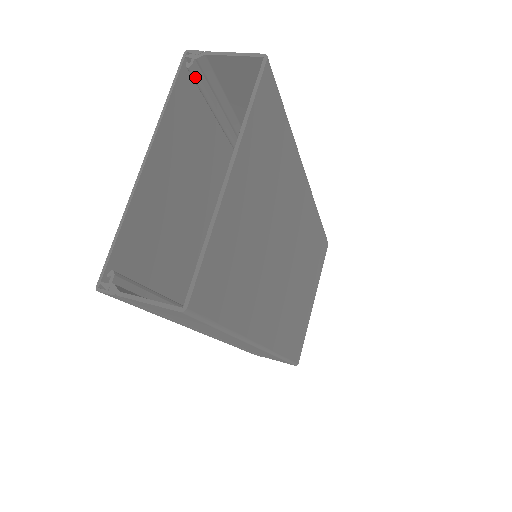
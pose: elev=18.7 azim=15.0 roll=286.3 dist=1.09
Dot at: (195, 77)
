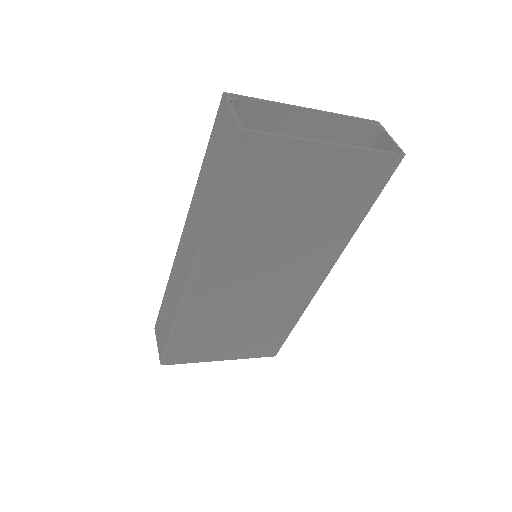
Dot at: (367, 132)
